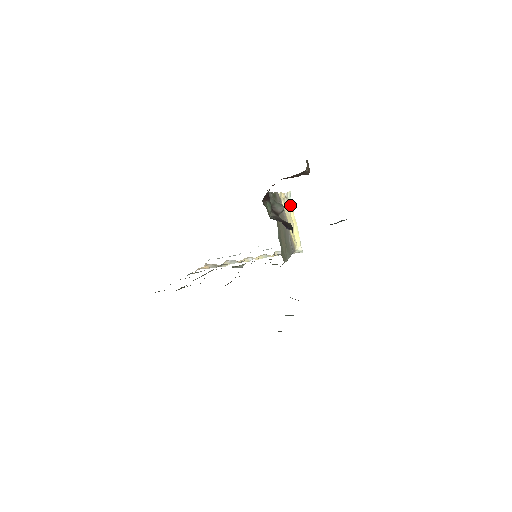
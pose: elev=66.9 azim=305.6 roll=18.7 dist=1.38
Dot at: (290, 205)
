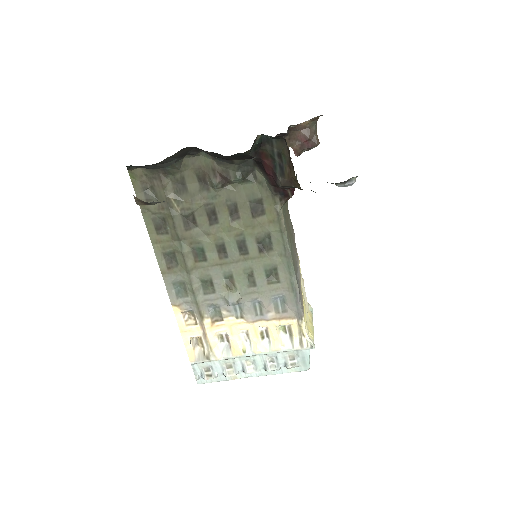
Dot at: (309, 311)
